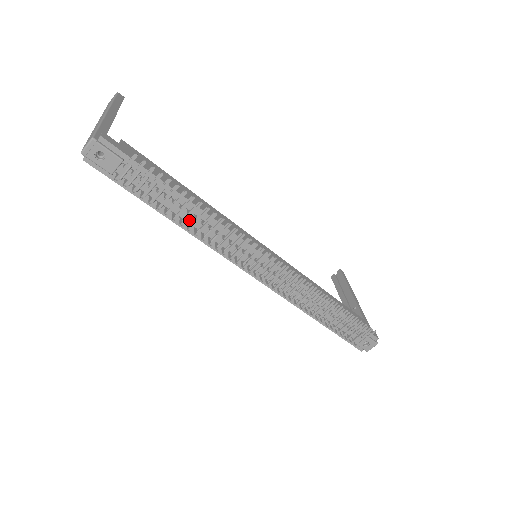
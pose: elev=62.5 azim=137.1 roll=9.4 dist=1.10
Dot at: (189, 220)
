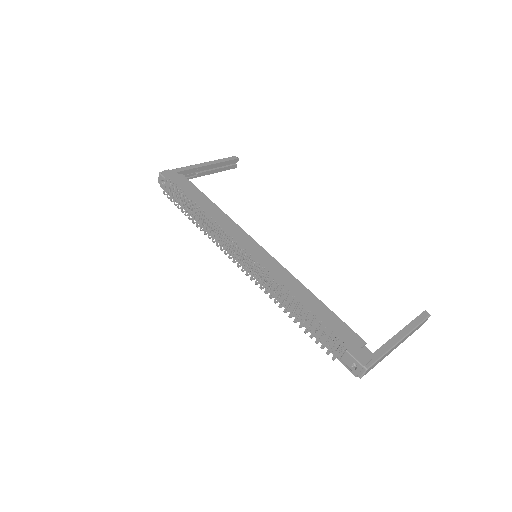
Dot at: occluded
